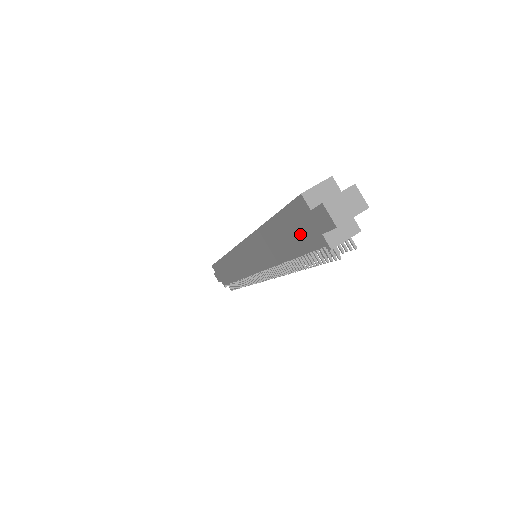
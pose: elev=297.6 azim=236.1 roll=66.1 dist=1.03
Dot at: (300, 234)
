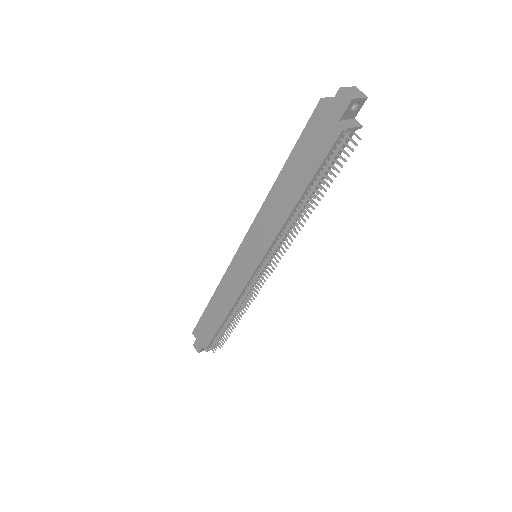
Dot at: (317, 144)
